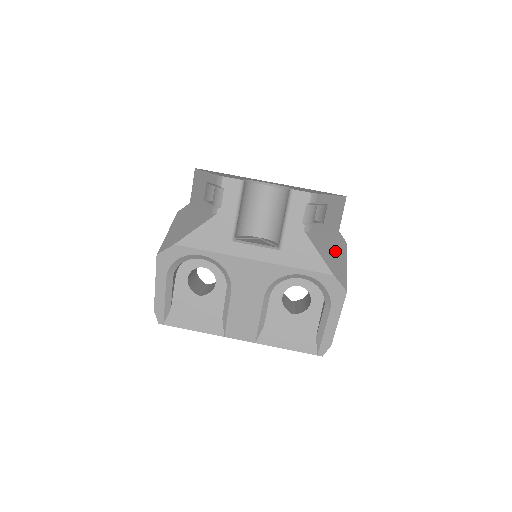
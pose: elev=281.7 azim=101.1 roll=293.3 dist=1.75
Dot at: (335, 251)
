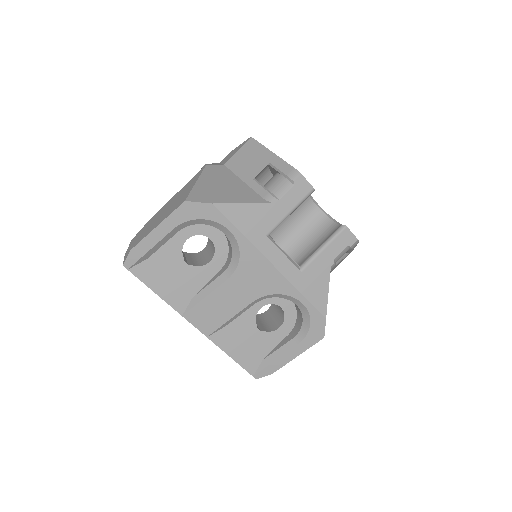
Dot at: occluded
